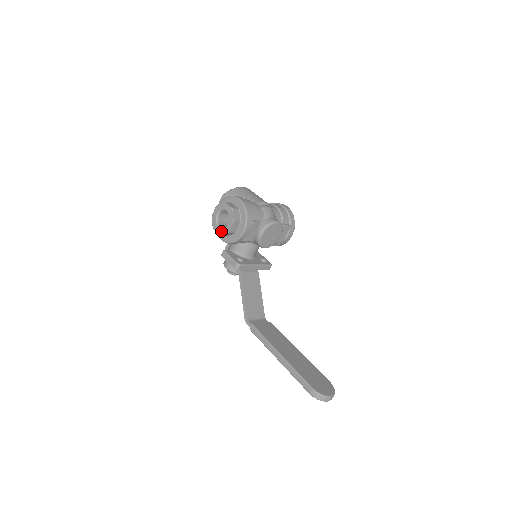
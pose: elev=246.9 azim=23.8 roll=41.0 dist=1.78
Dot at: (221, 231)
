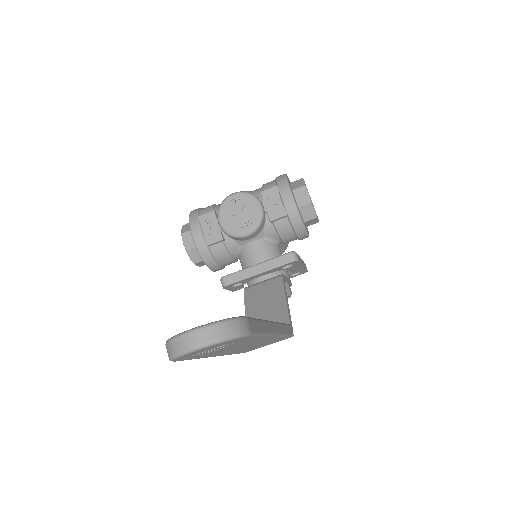
Dot at: (192, 259)
